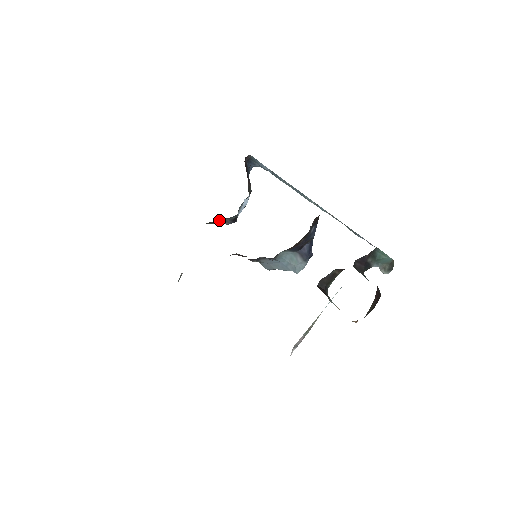
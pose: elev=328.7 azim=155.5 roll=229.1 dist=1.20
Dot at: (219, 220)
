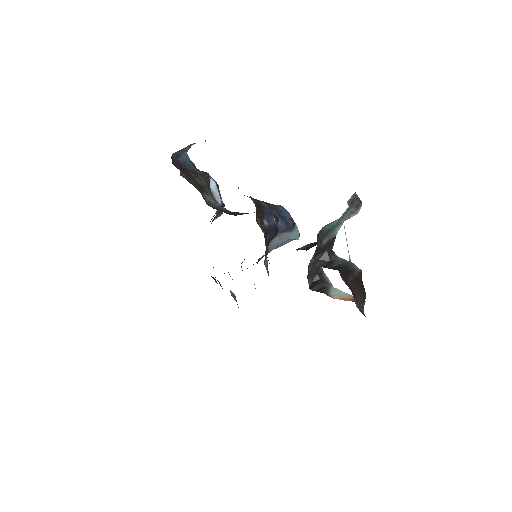
Dot at: occluded
